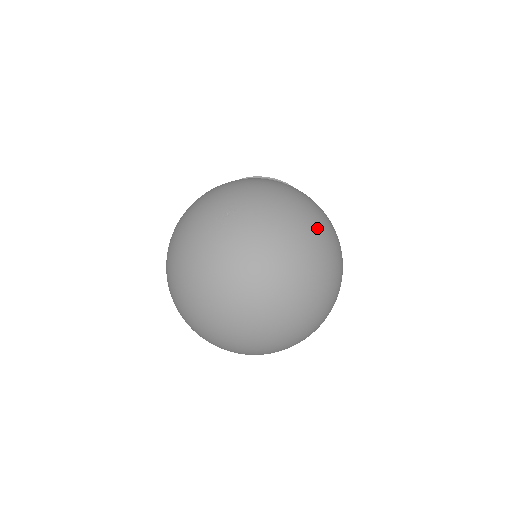
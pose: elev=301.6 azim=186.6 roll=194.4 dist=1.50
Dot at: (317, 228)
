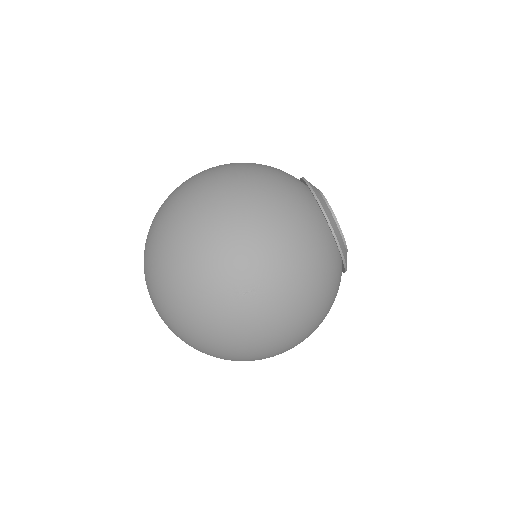
Dot at: (288, 349)
